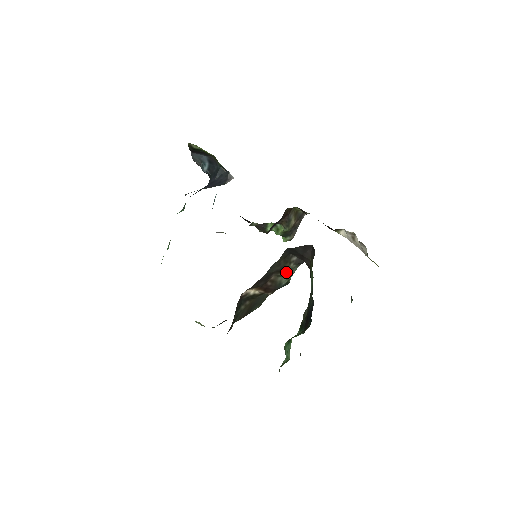
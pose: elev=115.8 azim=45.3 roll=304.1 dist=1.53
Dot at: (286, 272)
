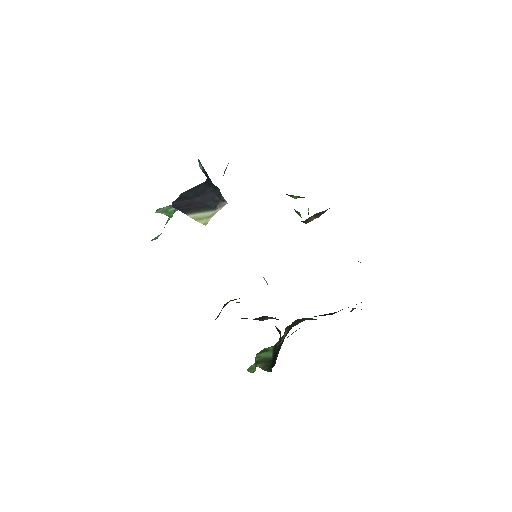
Dot at: occluded
